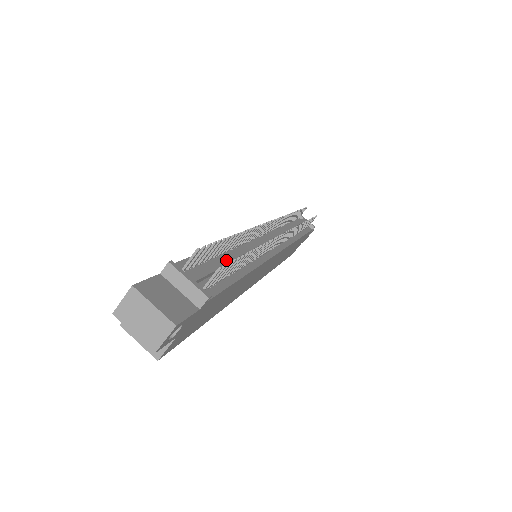
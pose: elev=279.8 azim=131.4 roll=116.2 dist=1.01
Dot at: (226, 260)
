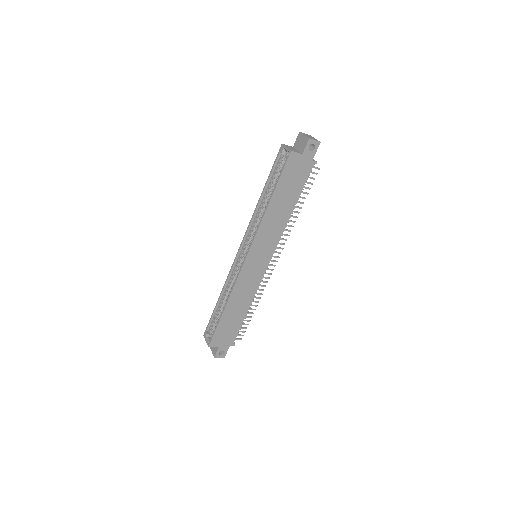
Dot at: occluded
